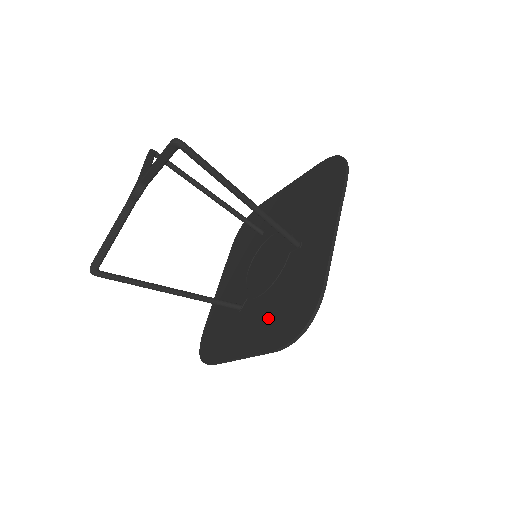
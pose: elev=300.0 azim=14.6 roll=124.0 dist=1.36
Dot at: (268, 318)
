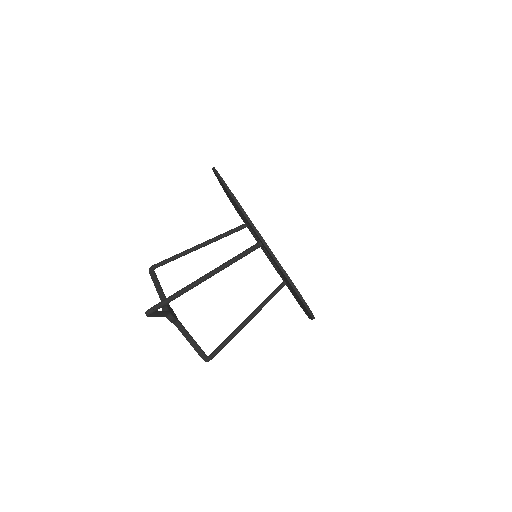
Dot at: (296, 296)
